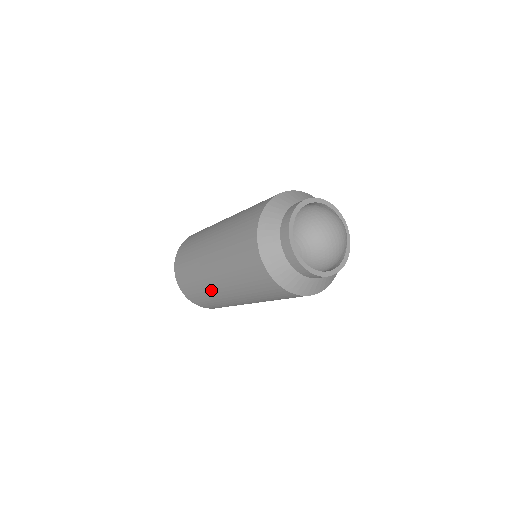
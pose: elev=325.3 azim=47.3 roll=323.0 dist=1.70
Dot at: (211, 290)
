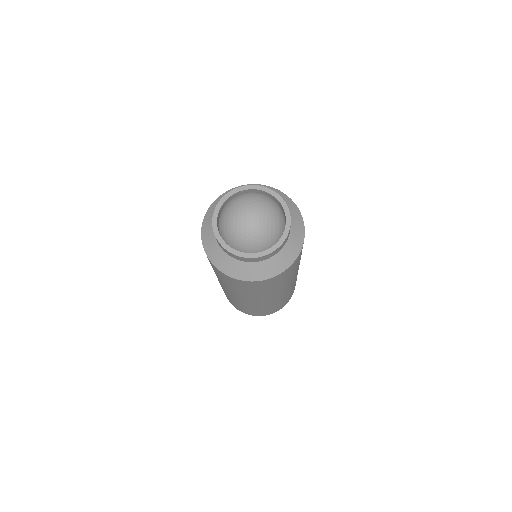
Dot at: occluded
